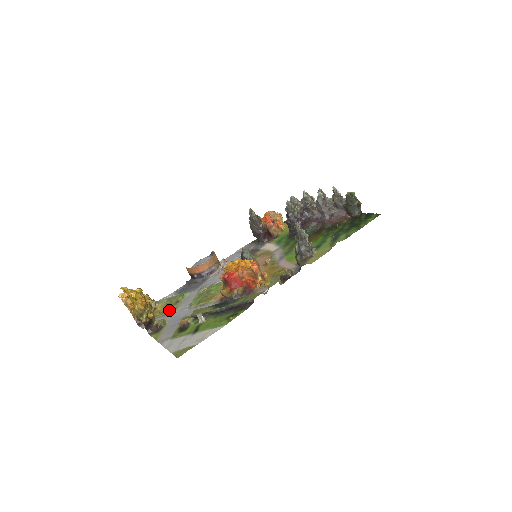
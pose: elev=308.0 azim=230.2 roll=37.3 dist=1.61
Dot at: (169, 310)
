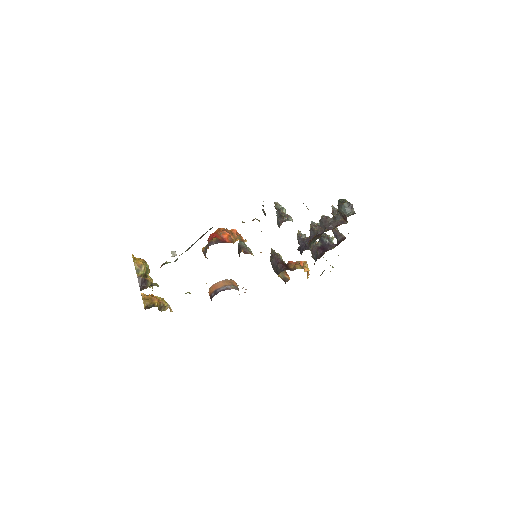
Dot at: occluded
